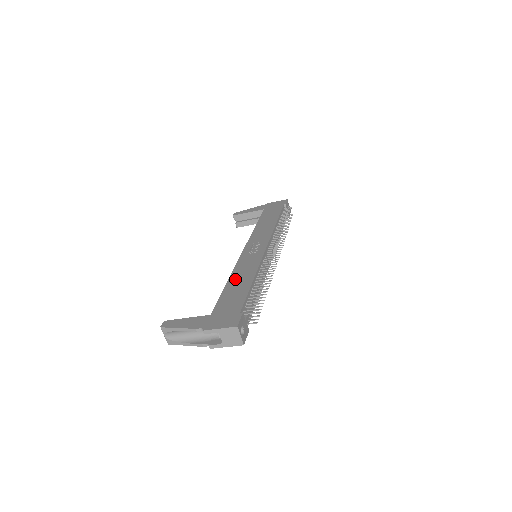
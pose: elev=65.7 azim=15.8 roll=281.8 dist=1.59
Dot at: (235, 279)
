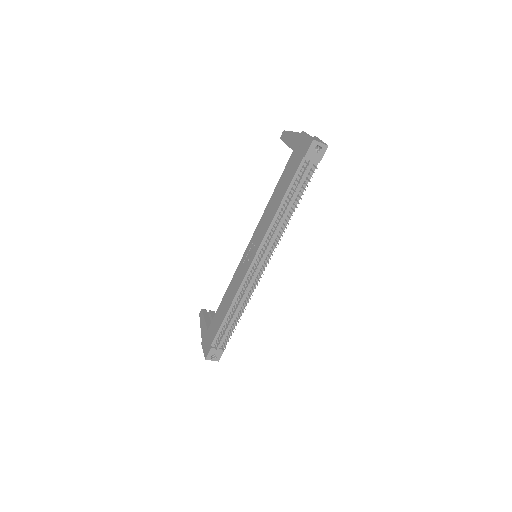
Dot at: (226, 297)
